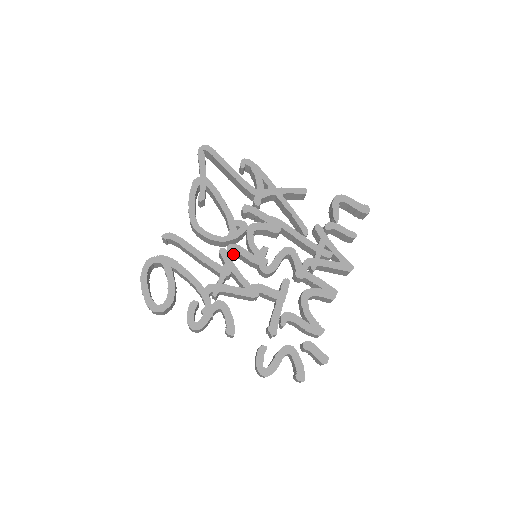
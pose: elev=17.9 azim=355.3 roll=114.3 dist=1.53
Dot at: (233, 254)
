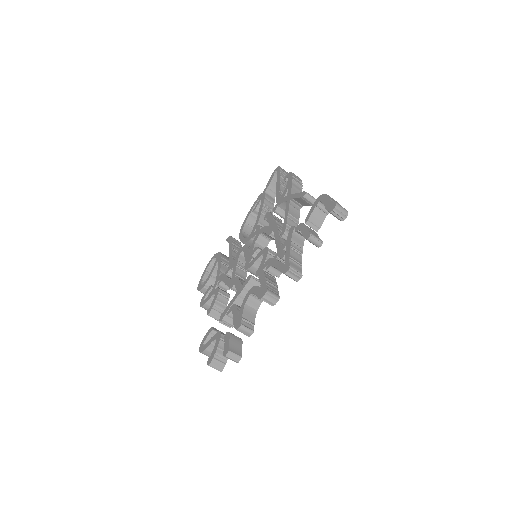
Dot at: occluded
